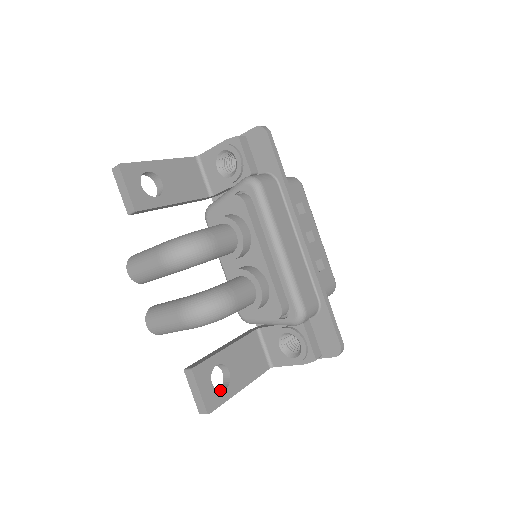
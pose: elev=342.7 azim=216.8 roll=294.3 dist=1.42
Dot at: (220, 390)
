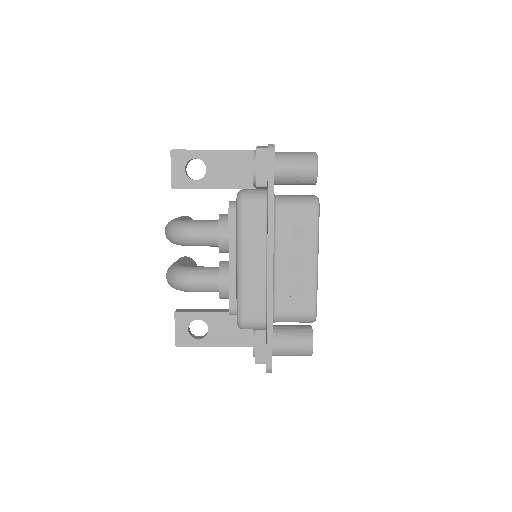
Dot at: (198, 337)
